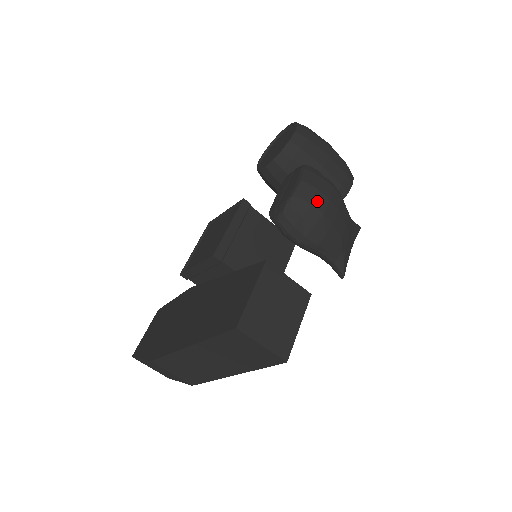
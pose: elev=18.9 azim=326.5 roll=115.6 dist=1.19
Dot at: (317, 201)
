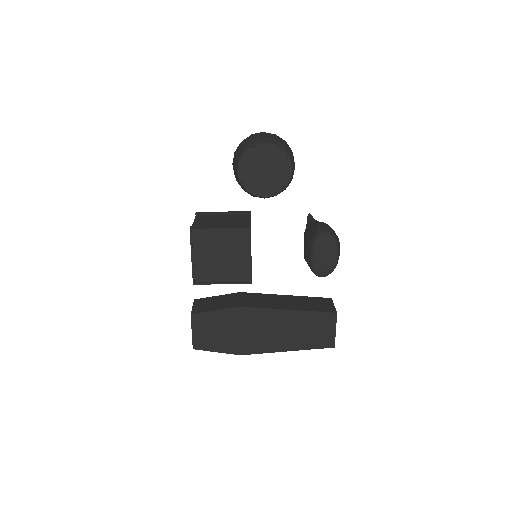
Dot at: occluded
